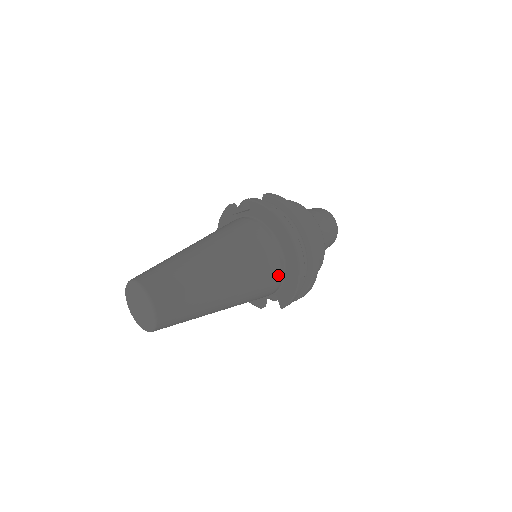
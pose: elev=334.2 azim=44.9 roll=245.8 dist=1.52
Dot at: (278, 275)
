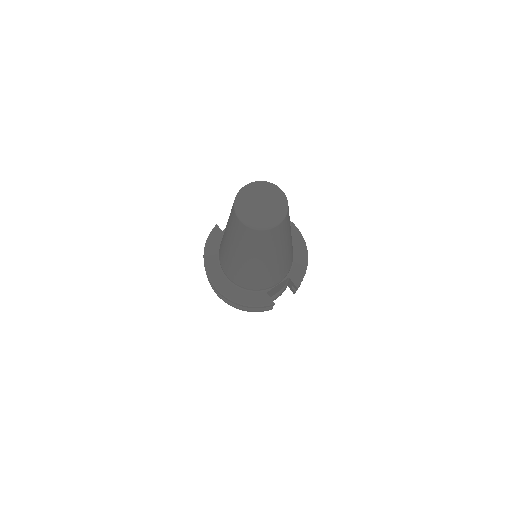
Dot at: occluded
